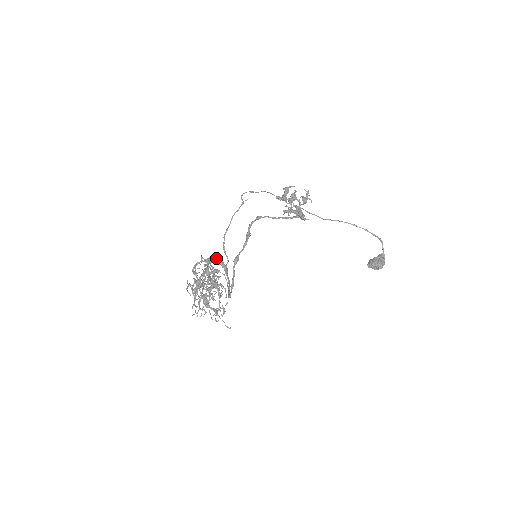
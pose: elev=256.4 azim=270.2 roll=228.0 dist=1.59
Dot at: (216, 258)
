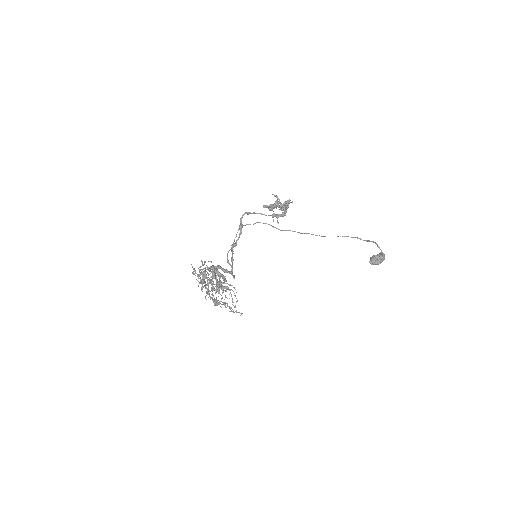
Dot at: (221, 267)
